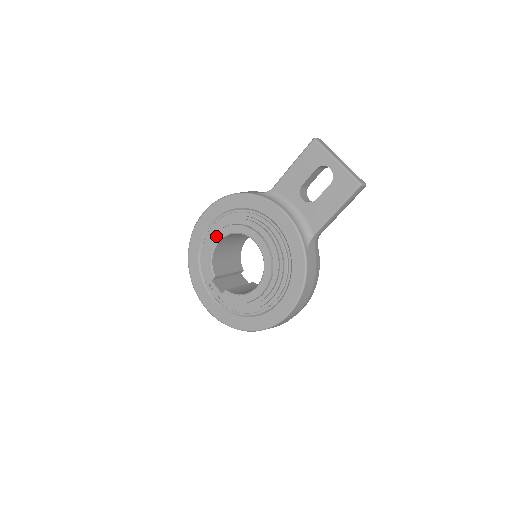
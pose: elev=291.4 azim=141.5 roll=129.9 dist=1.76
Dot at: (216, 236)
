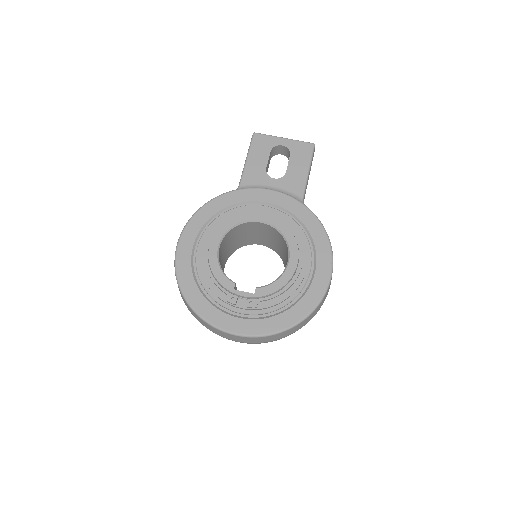
Dot at: (213, 242)
